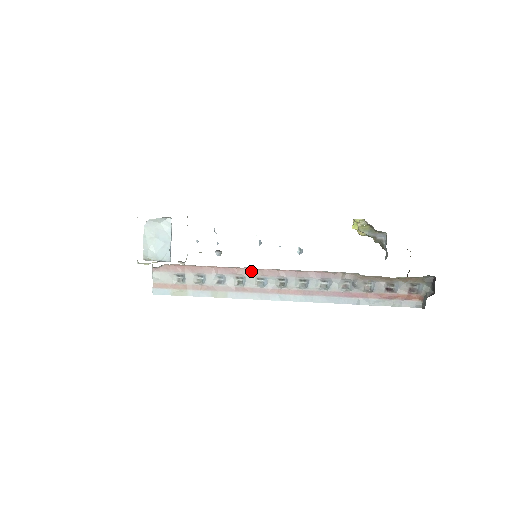
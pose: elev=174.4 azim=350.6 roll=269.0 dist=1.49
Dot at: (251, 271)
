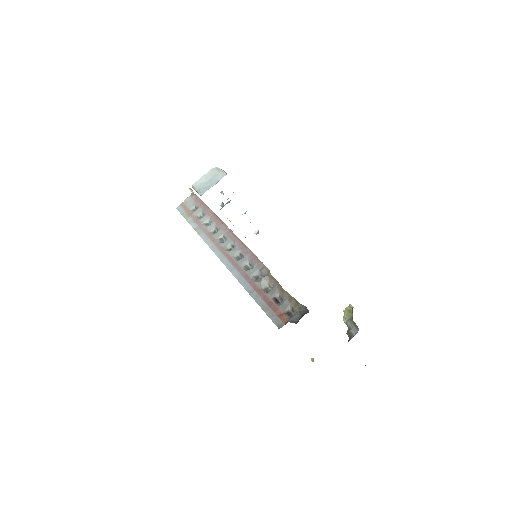
Dot at: (225, 229)
